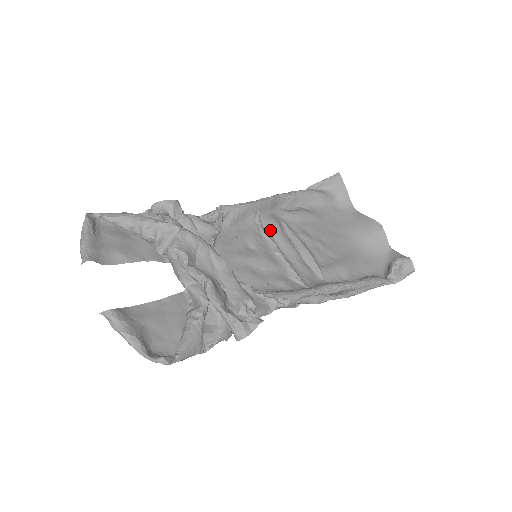
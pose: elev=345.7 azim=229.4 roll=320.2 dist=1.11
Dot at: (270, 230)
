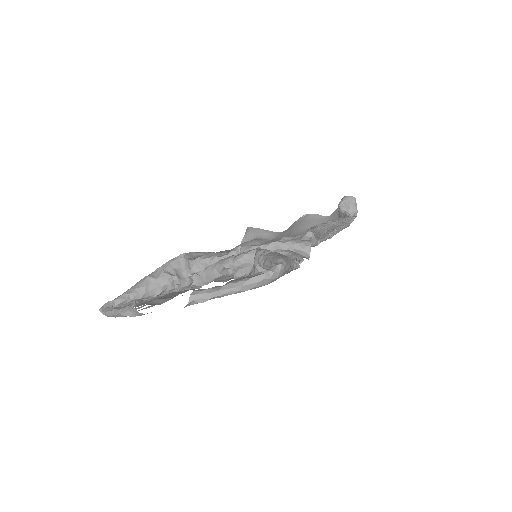
Dot at: occluded
